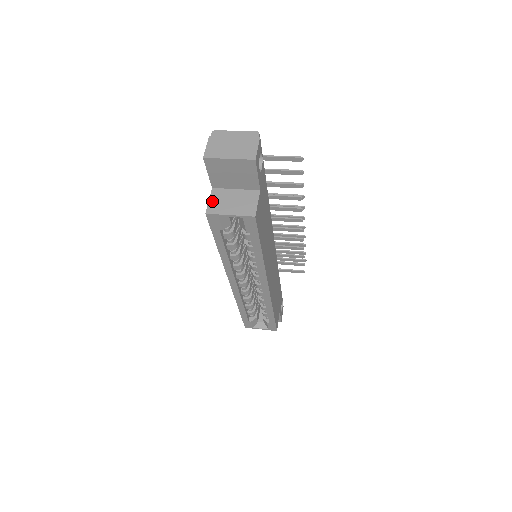
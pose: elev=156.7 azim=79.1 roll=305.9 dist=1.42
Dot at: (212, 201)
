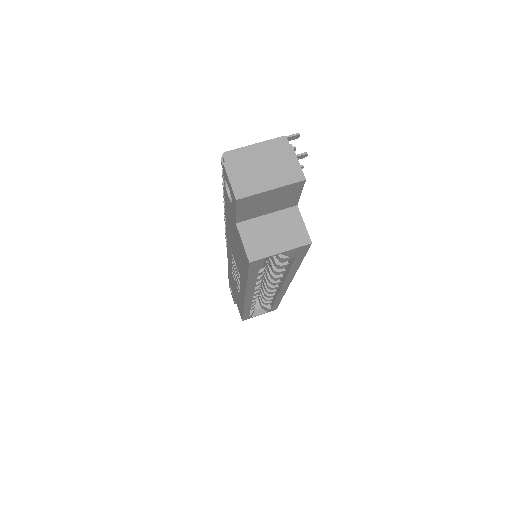
Dot at: (247, 242)
